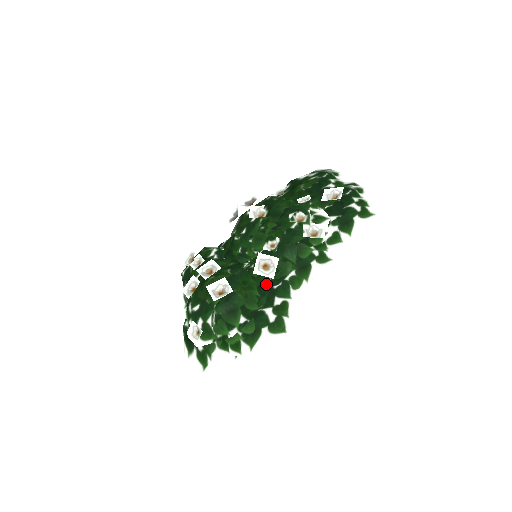
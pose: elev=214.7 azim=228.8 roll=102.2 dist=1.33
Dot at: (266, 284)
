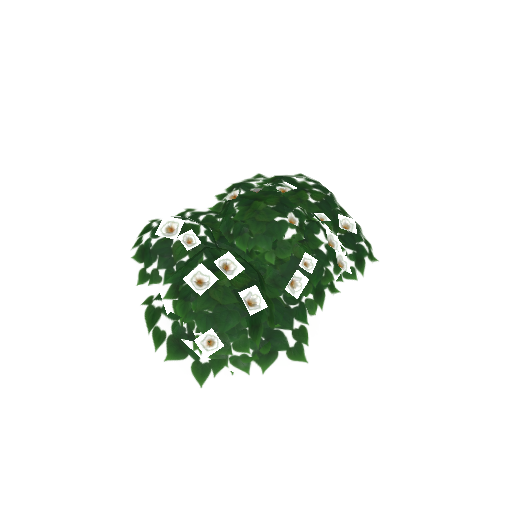
Dot at: (280, 299)
